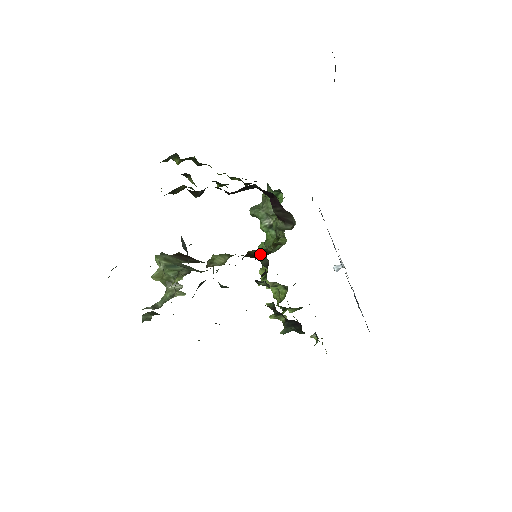
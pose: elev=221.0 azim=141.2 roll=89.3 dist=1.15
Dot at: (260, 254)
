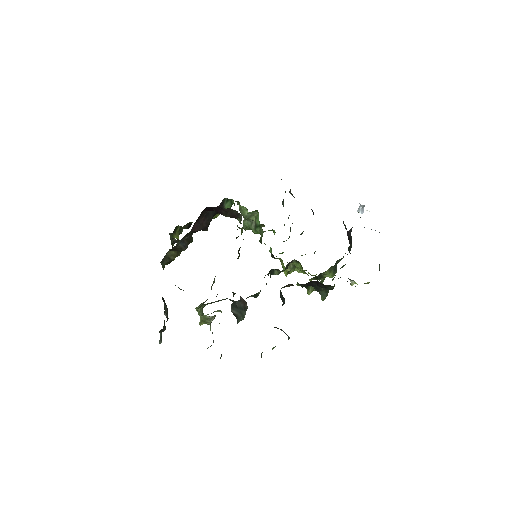
Dot at: occluded
